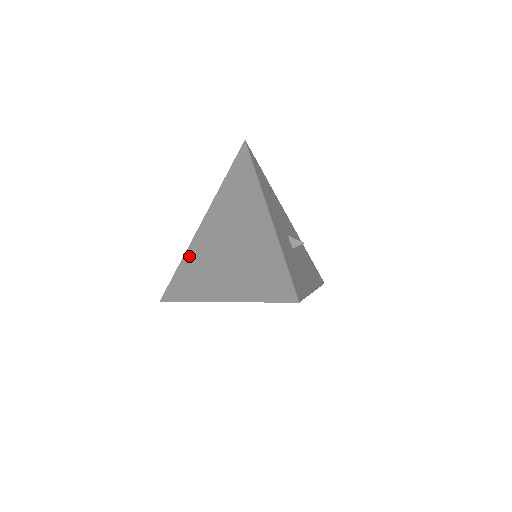
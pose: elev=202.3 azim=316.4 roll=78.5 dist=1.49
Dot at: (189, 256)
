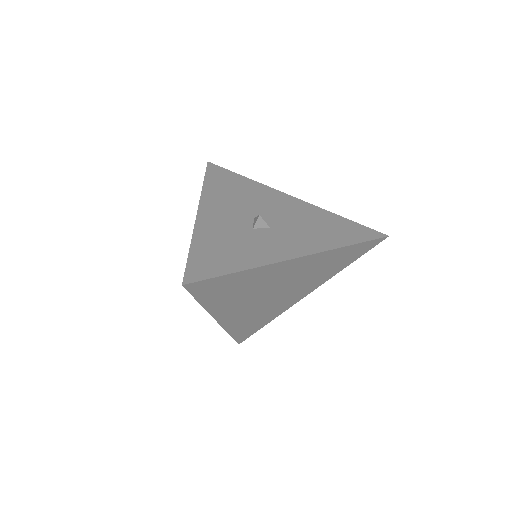
Dot at: occluded
